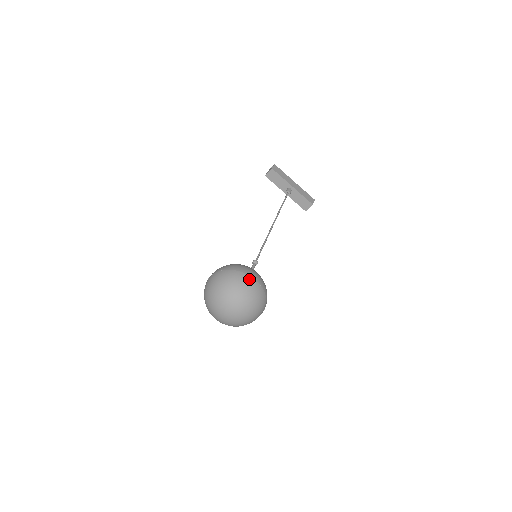
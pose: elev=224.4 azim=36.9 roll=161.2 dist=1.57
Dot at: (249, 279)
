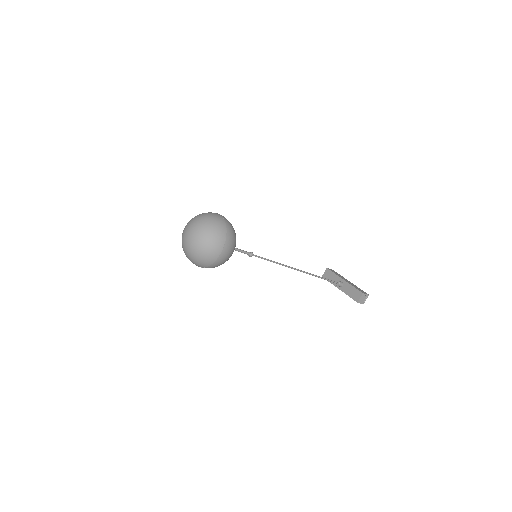
Dot at: (216, 213)
